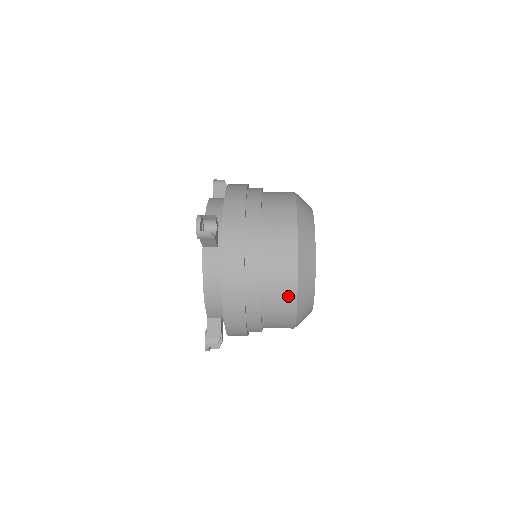
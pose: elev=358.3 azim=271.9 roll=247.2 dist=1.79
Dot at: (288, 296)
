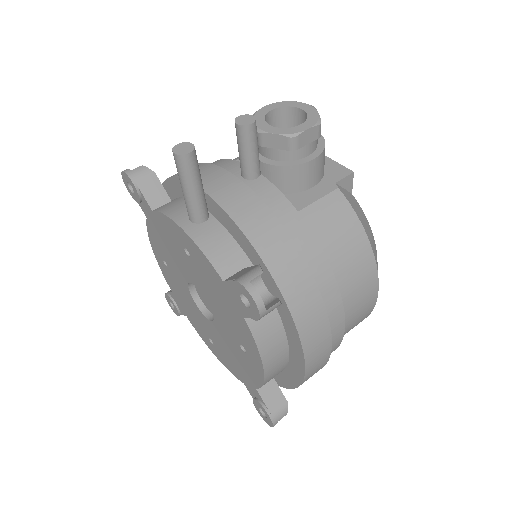
Dot at: occluded
